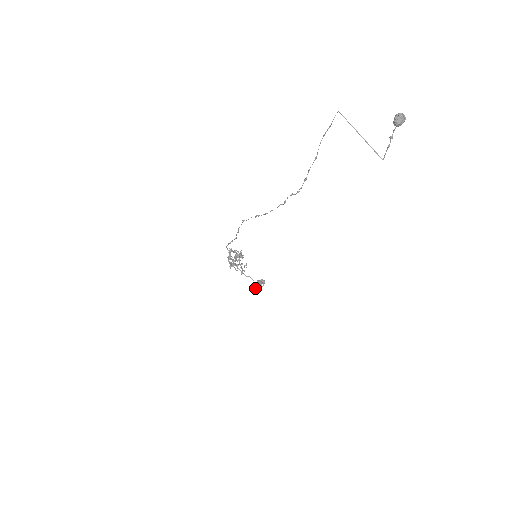
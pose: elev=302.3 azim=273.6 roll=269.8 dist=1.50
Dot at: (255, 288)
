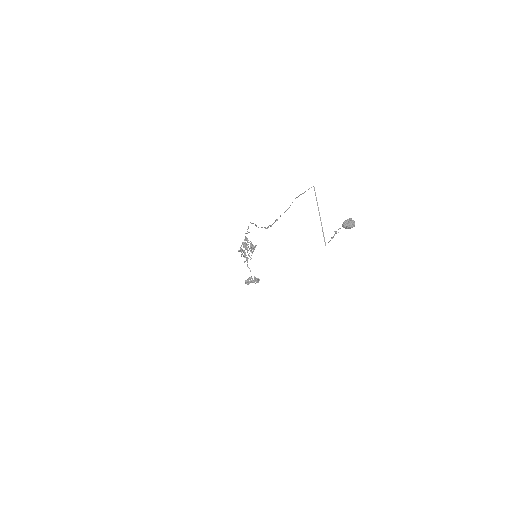
Dot at: (247, 280)
